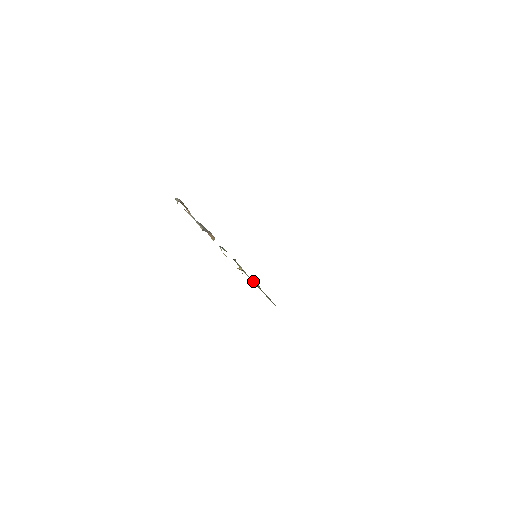
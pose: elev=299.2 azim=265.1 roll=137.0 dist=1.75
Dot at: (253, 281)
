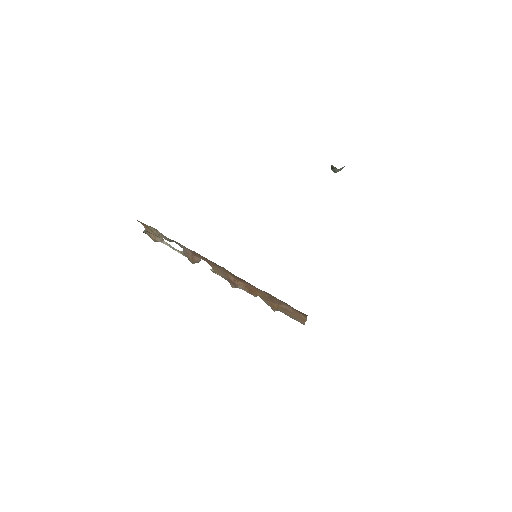
Dot at: occluded
